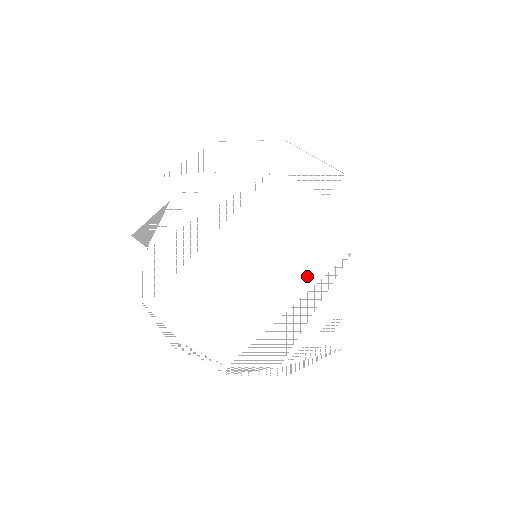
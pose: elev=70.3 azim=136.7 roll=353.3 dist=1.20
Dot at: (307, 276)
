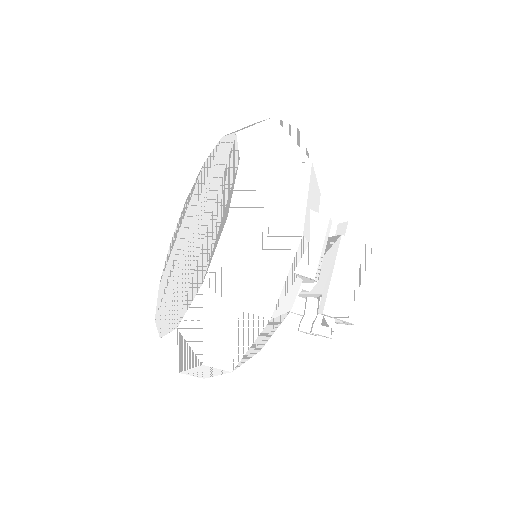
Dot at: (216, 189)
